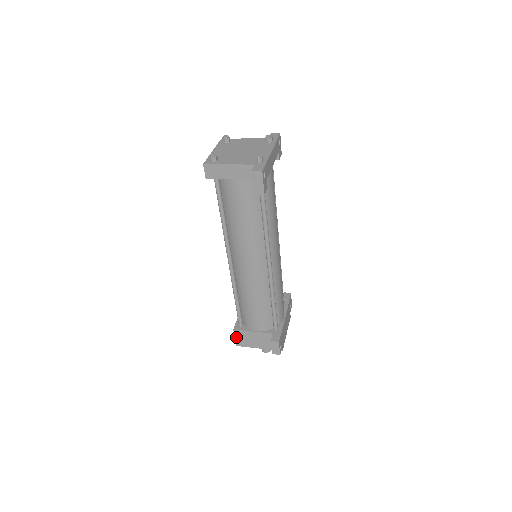
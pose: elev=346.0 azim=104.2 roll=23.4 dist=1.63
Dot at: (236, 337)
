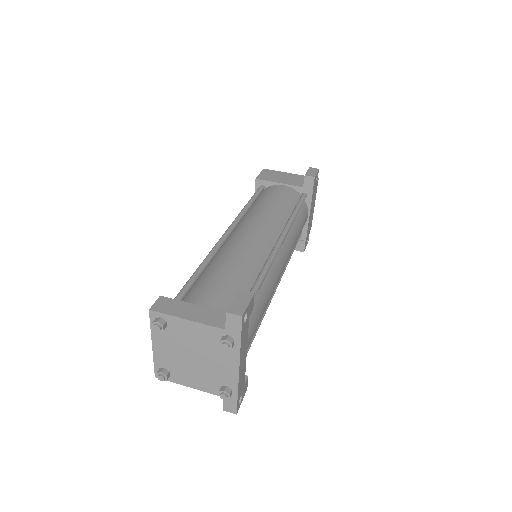
Dot at: occluded
